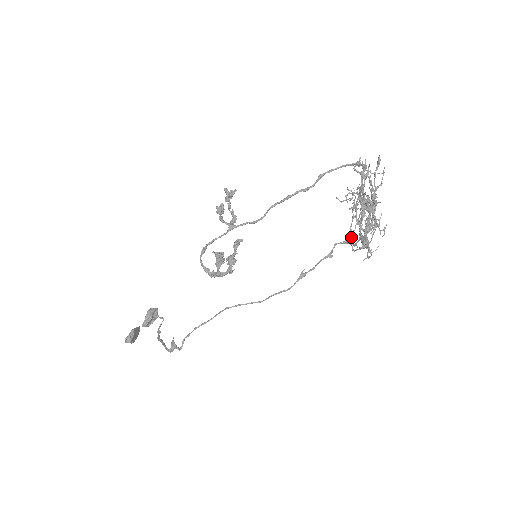
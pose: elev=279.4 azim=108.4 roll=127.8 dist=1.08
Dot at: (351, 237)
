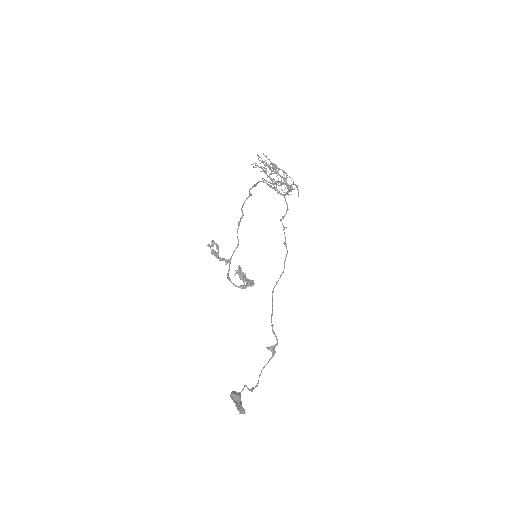
Dot at: occluded
